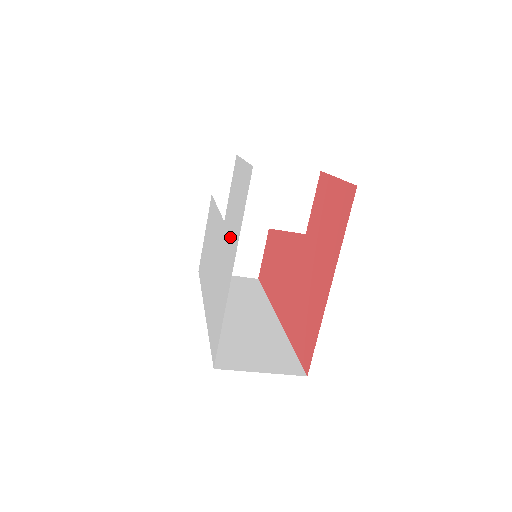
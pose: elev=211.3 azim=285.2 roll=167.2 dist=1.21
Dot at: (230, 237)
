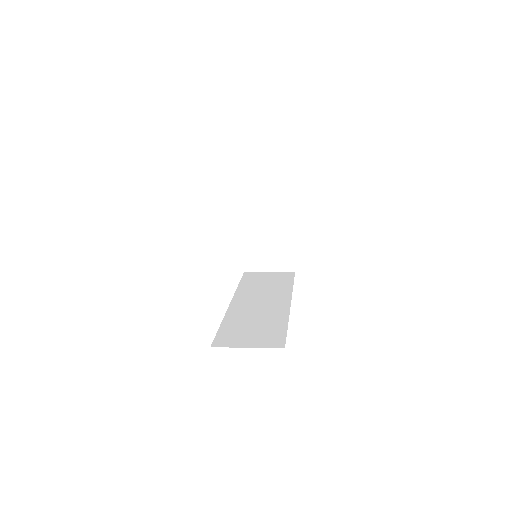
Dot at: occluded
